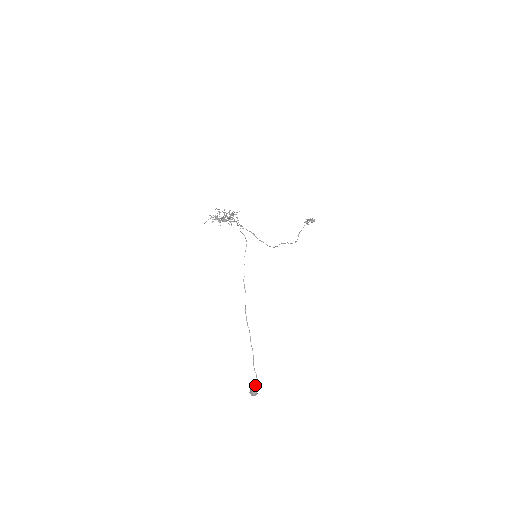
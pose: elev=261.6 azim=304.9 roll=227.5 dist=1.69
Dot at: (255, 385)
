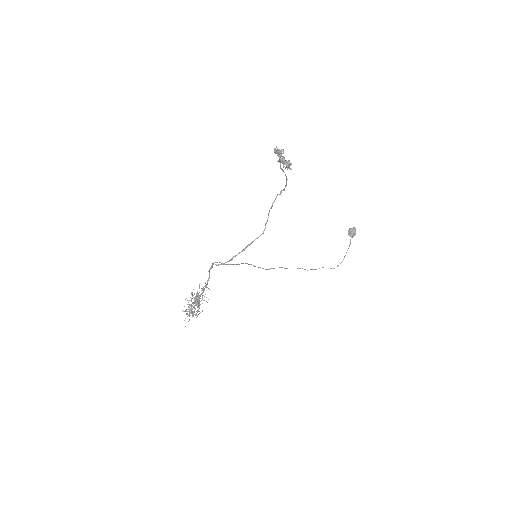
Dot at: occluded
